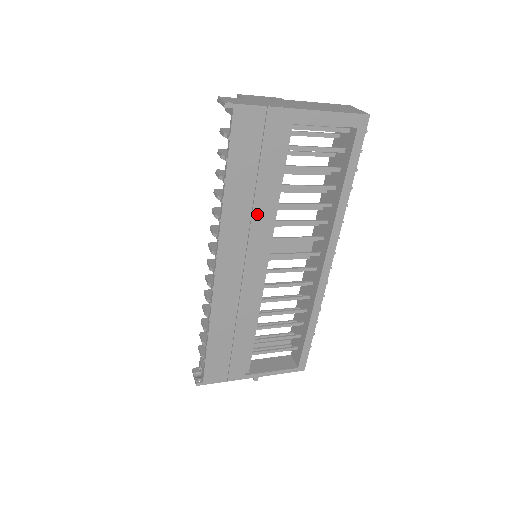
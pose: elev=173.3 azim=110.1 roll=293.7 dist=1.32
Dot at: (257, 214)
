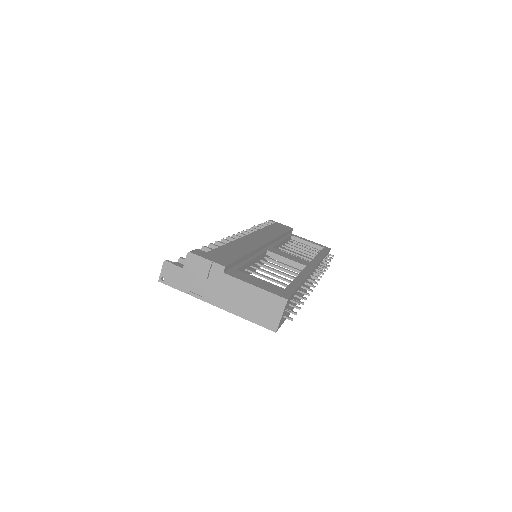
Dot at: occluded
